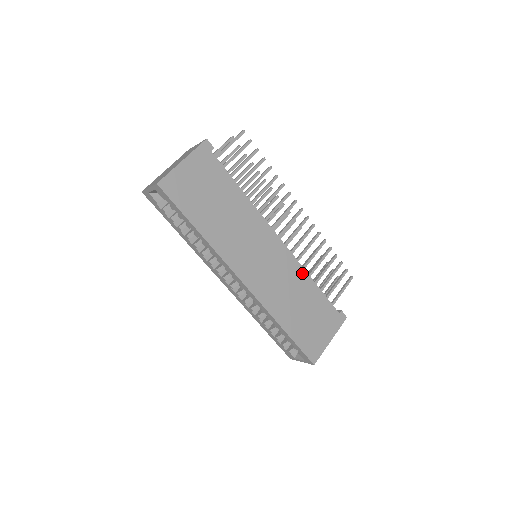
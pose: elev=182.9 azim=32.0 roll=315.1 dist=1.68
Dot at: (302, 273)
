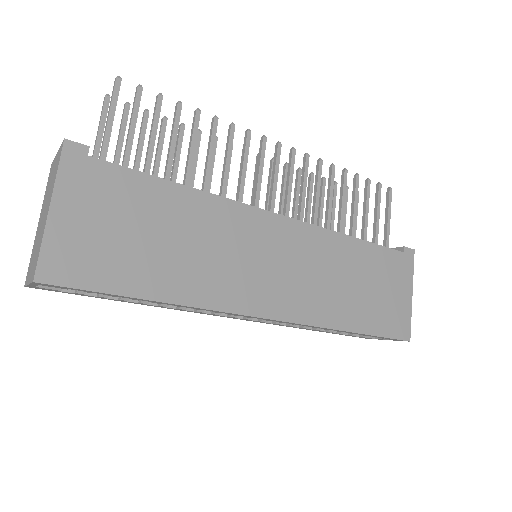
Dot at: (333, 238)
